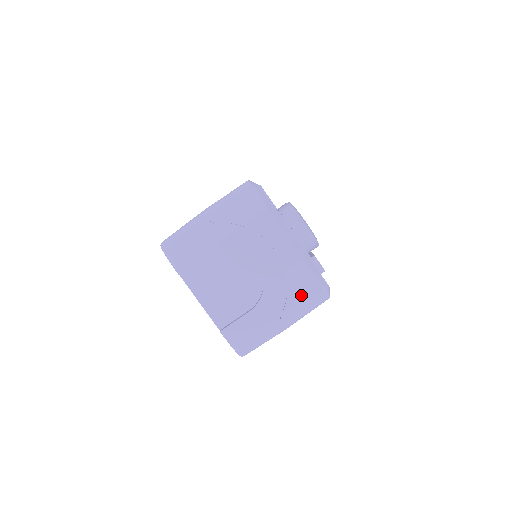
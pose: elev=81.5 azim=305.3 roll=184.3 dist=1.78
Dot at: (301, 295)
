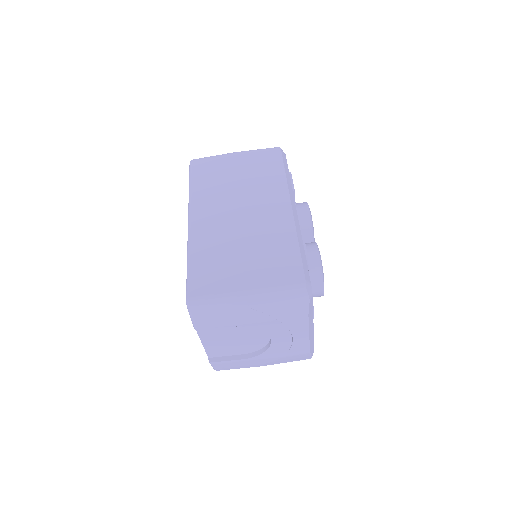
Dot at: (290, 359)
